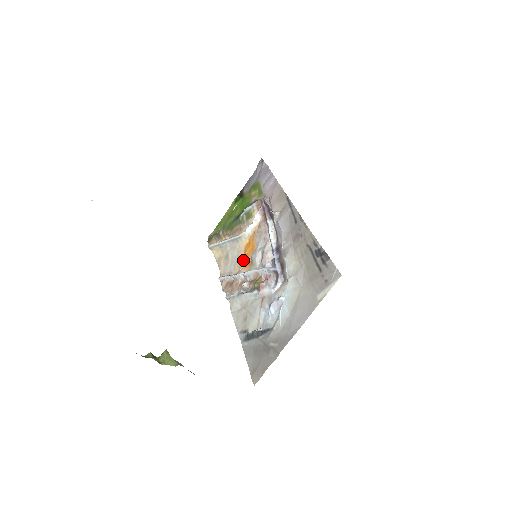
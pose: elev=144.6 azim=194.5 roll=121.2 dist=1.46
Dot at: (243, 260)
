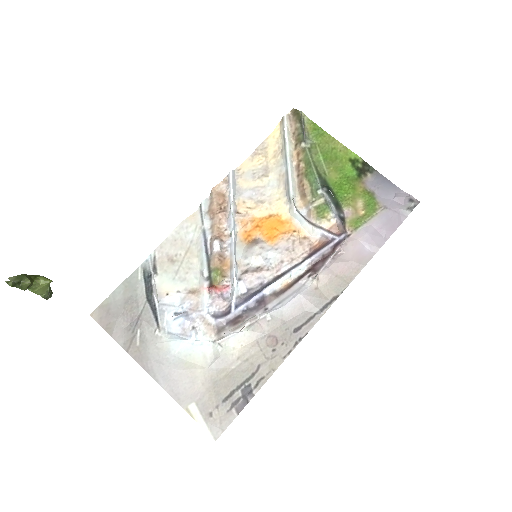
Dot at: (256, 219)
